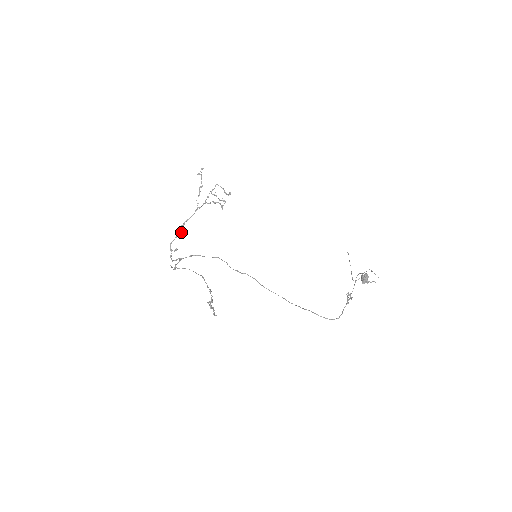
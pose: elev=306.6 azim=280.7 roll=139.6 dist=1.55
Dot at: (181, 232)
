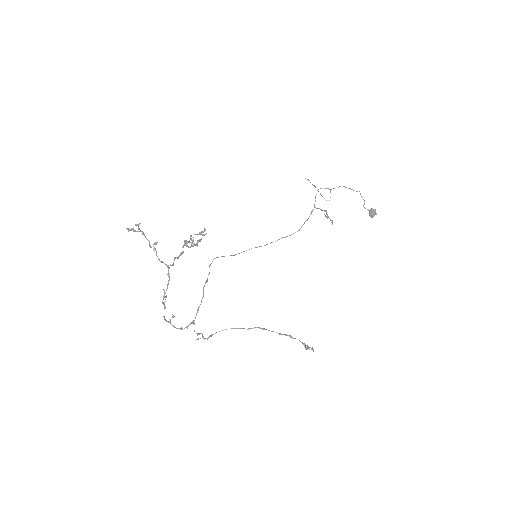
Dot at: occluded
